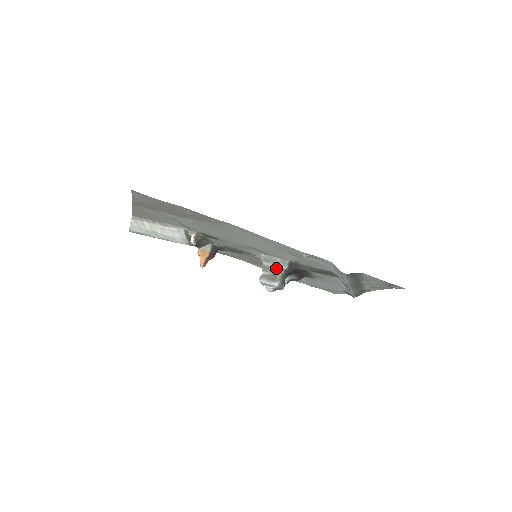
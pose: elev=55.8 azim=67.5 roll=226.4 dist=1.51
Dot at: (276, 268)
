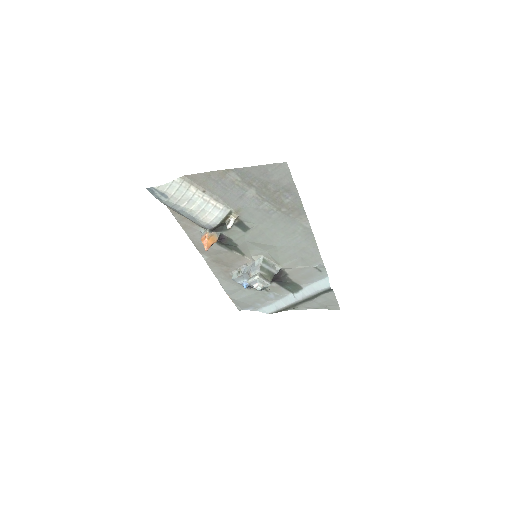
Dot at: (270, 271)
